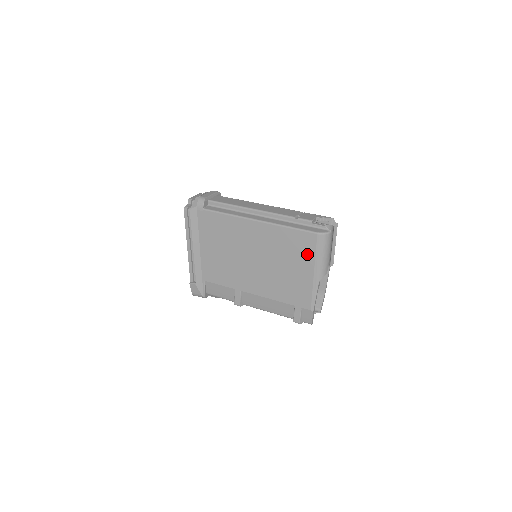
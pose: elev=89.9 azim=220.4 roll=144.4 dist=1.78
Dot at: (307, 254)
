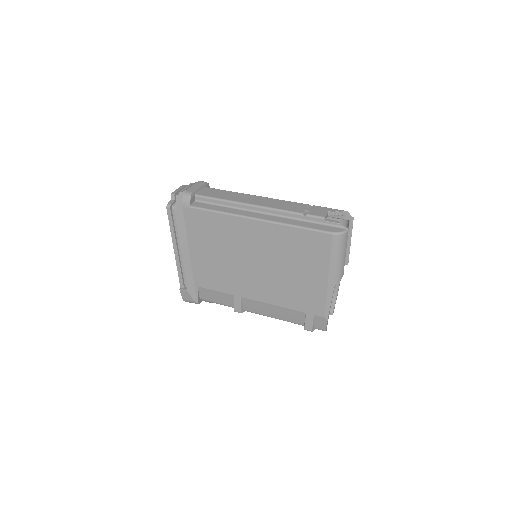
Dot at: (320, 257)
